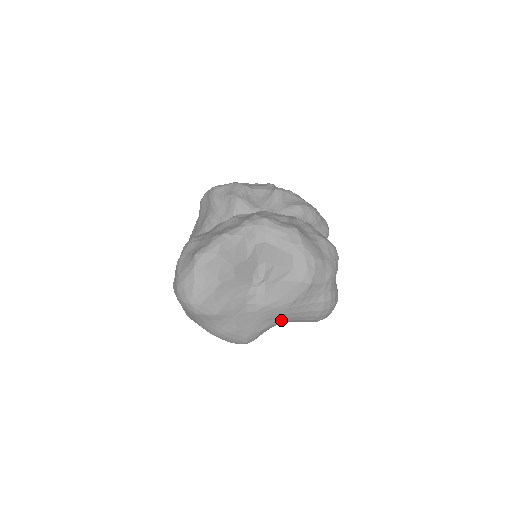
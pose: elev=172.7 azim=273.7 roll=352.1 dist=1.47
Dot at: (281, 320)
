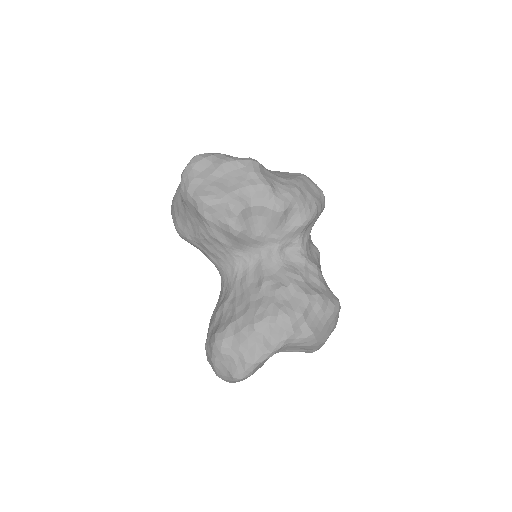
Dot at: occluded
